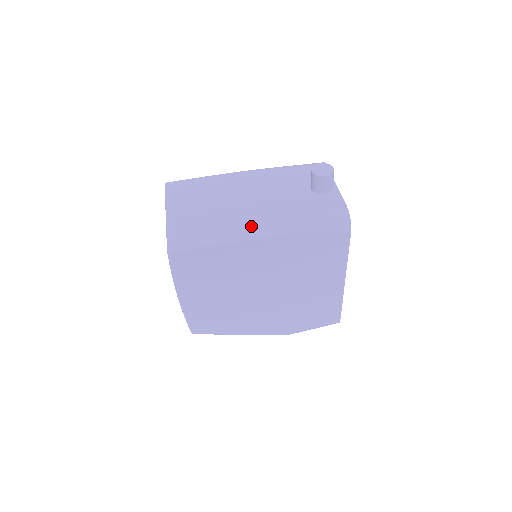
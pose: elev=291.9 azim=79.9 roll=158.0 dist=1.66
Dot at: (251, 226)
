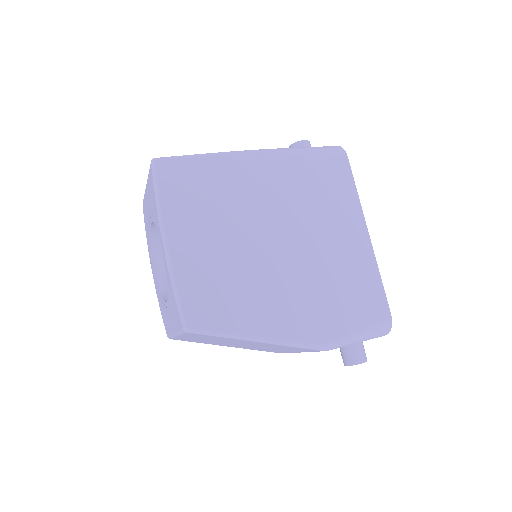
Dot at: occluded
